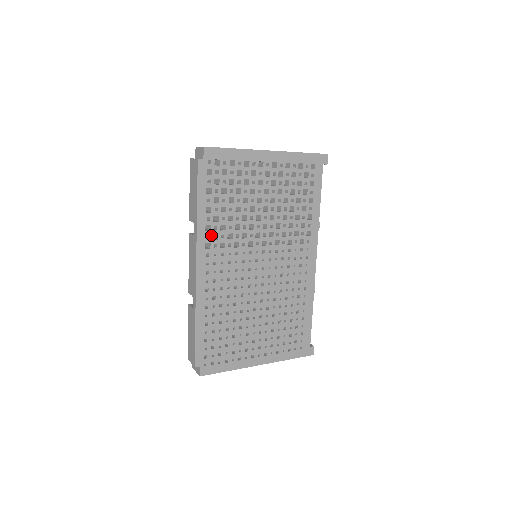
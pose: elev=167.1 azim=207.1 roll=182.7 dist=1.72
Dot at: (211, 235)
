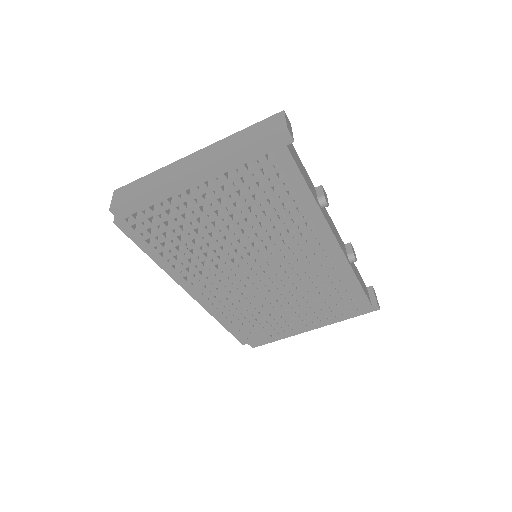
Dot at: (184, 270)
